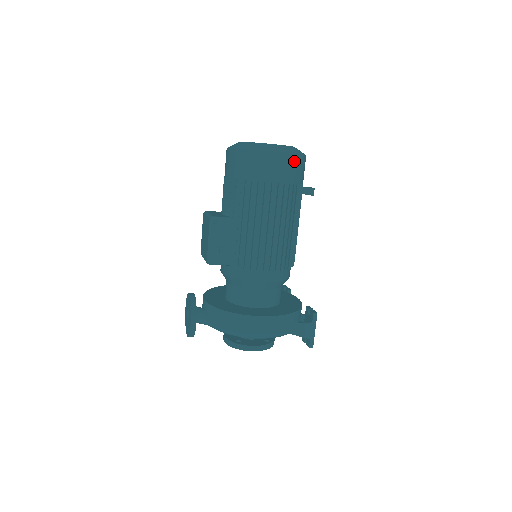
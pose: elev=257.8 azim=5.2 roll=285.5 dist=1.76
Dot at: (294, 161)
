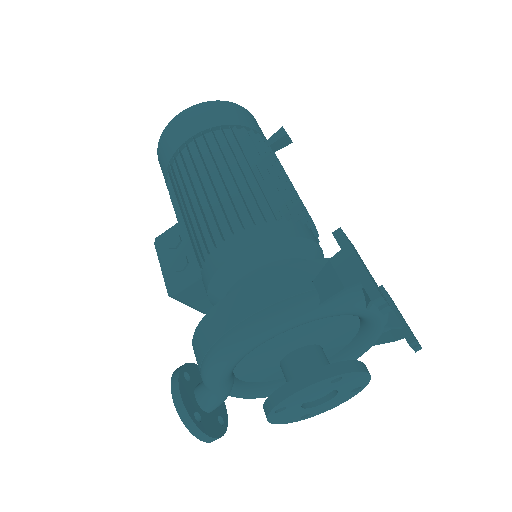
Dot at: (204, 109)
